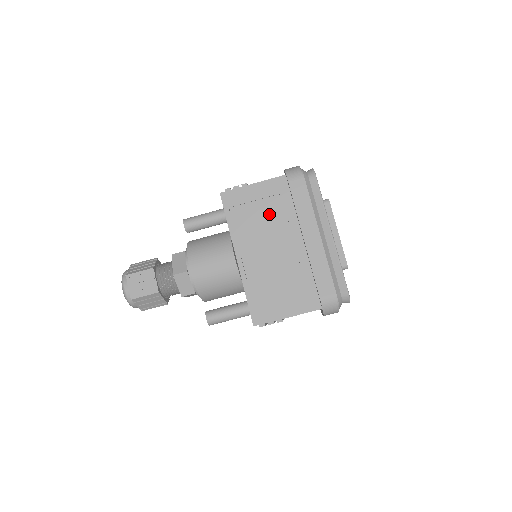
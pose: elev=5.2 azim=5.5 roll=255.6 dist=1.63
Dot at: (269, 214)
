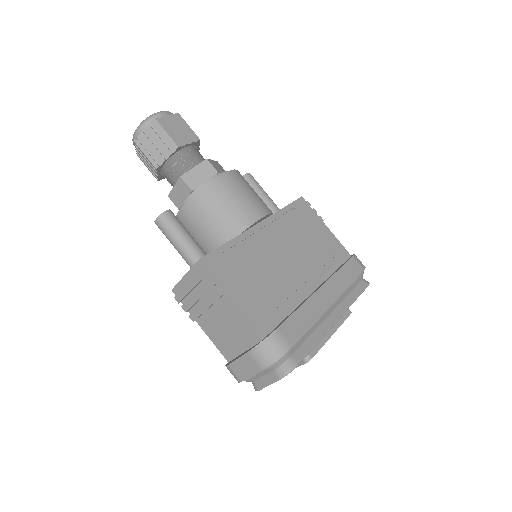
Dot at: (313, 249)
